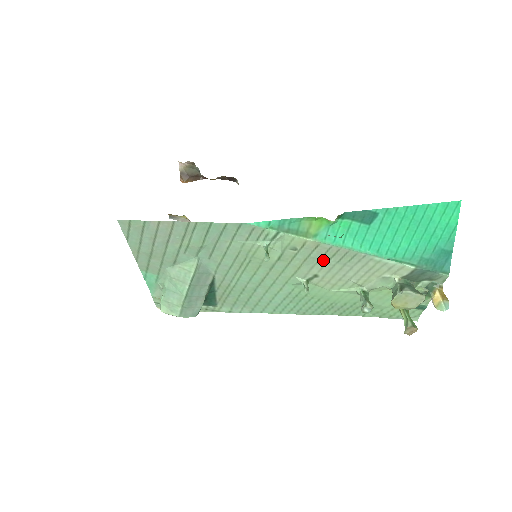
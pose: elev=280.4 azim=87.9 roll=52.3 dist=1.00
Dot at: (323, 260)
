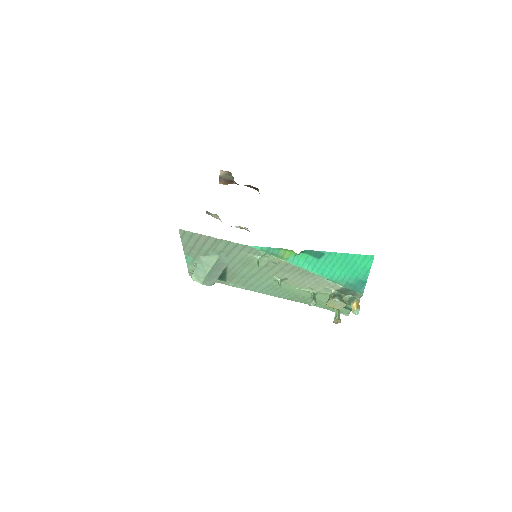
Dot at: (291, 272)
